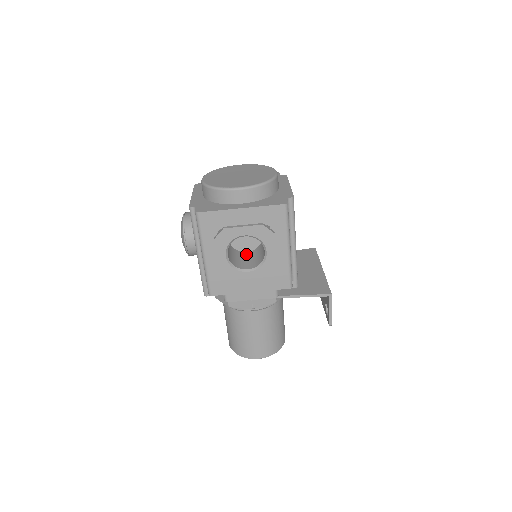
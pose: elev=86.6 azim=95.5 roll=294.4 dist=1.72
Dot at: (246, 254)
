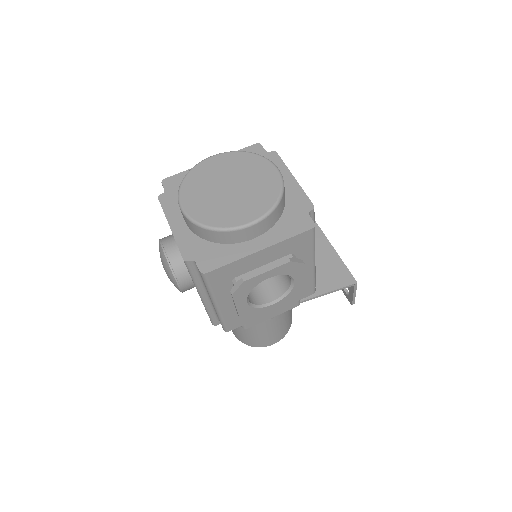
Dot at: occluded
